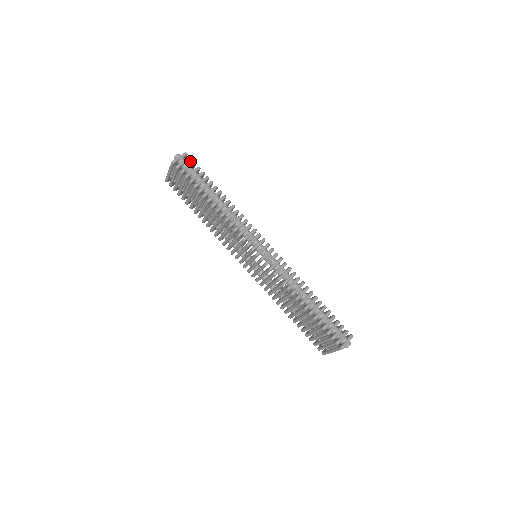
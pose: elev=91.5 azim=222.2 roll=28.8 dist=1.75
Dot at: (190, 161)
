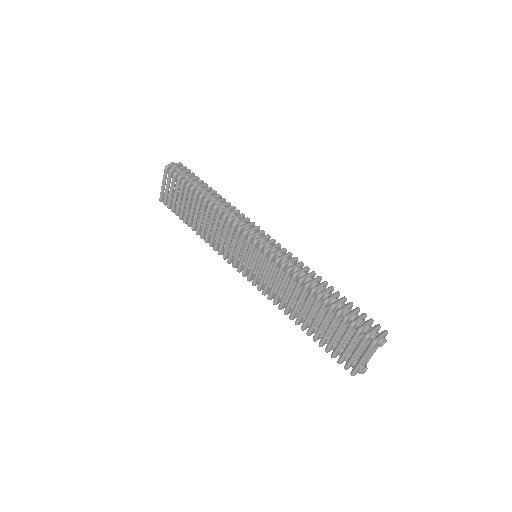
Dot at: occluded
